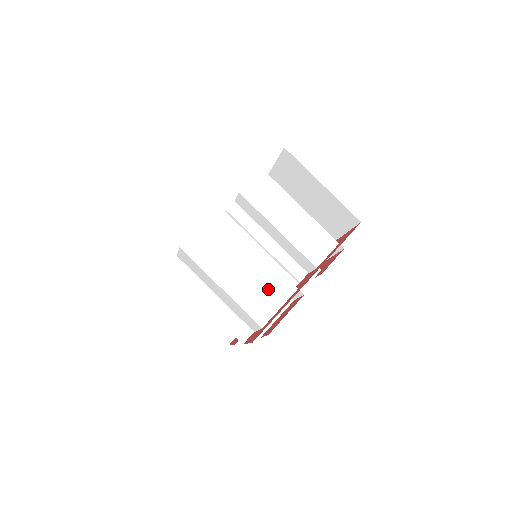
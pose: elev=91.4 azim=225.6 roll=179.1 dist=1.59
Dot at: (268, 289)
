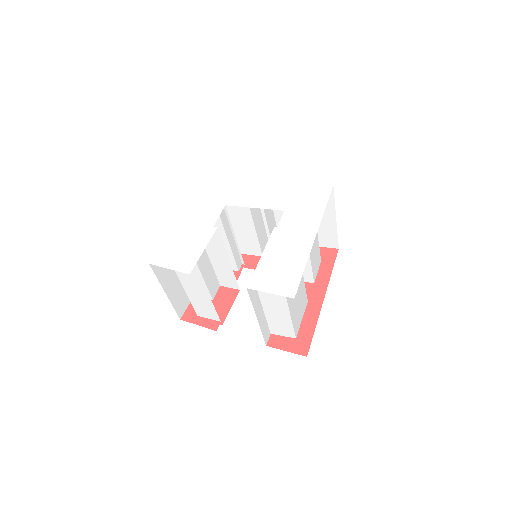
Dot at: (301, 306)
